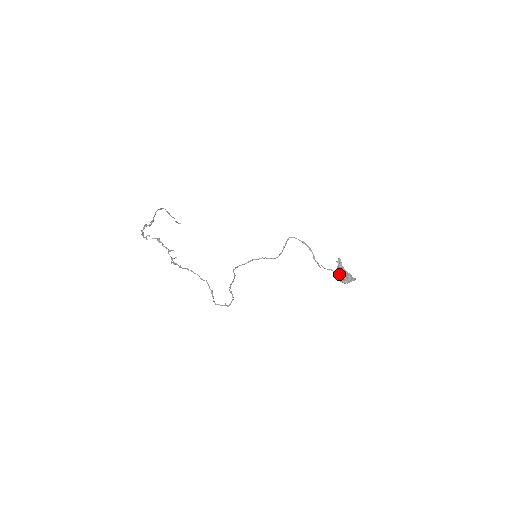
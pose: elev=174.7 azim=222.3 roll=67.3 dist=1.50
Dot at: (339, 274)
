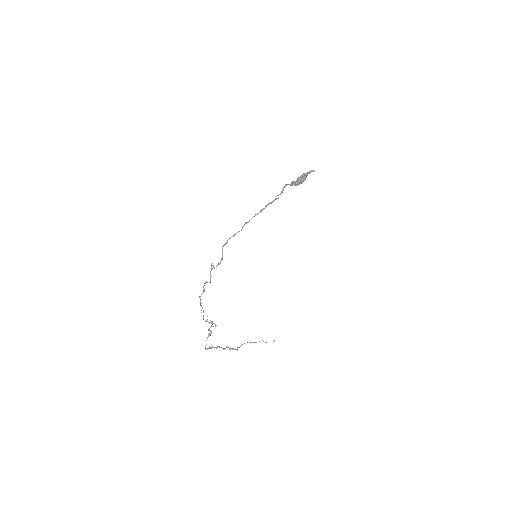
Dot at: (293, 183)
